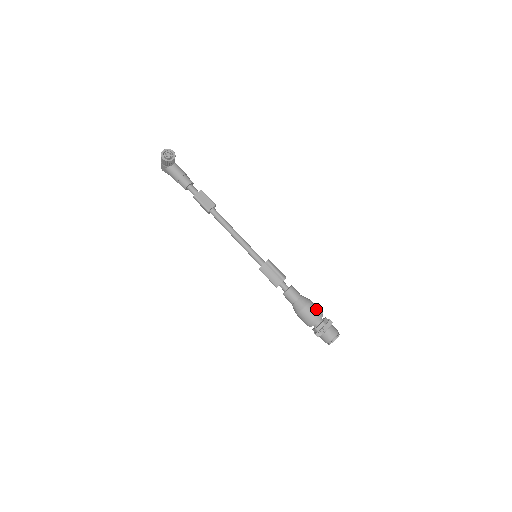
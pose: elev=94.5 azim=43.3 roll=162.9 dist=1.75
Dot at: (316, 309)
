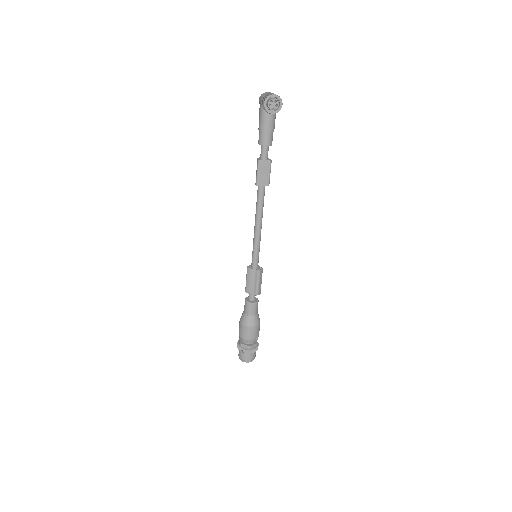
Dot at: (256, 334)
